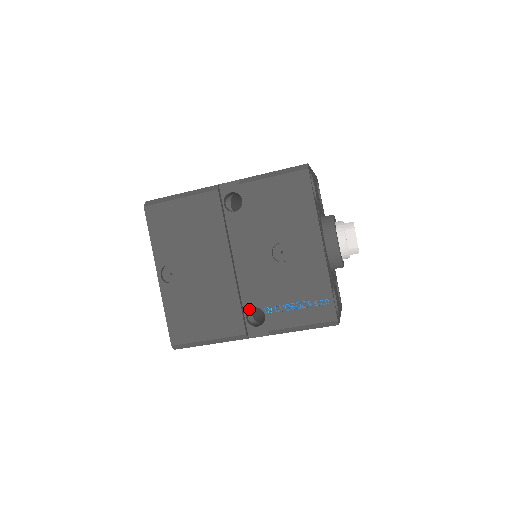
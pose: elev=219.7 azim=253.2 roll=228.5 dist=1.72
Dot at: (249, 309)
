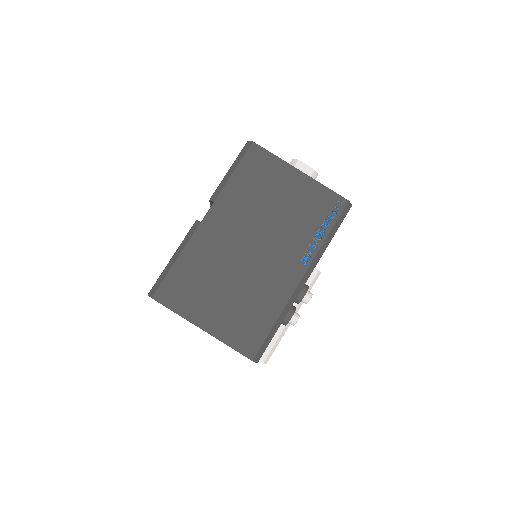
Dot at: occluded
